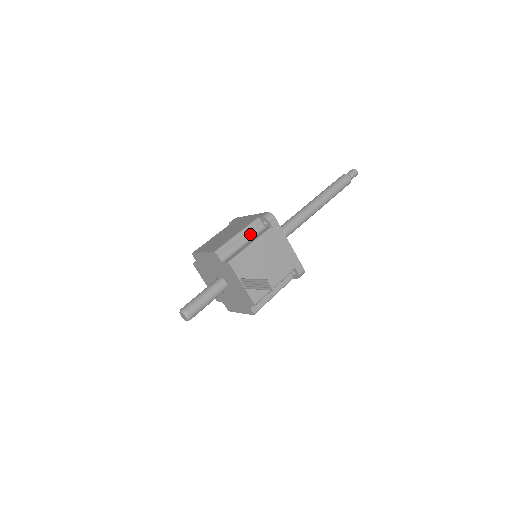
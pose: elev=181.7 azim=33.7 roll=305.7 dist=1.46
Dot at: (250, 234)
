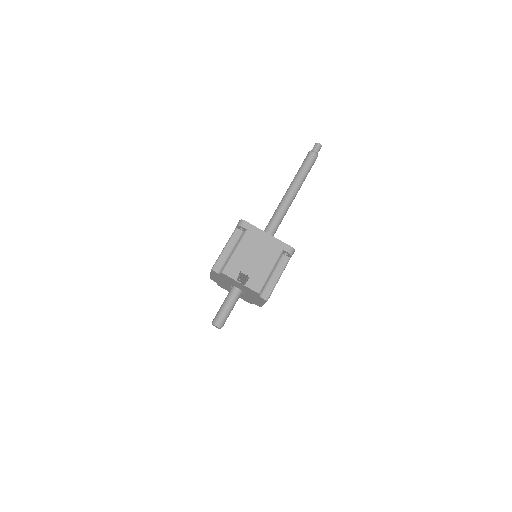
Dot at: (234, 243)
